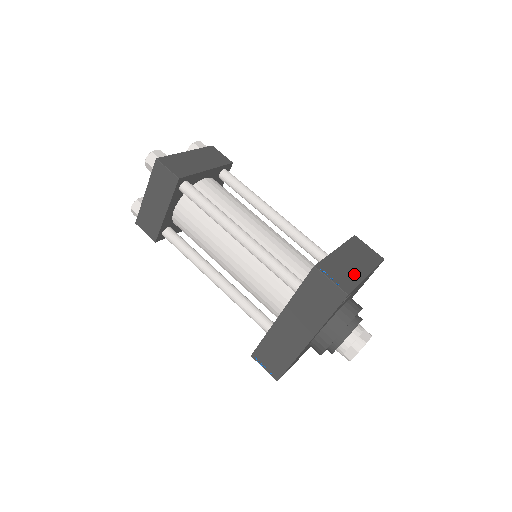
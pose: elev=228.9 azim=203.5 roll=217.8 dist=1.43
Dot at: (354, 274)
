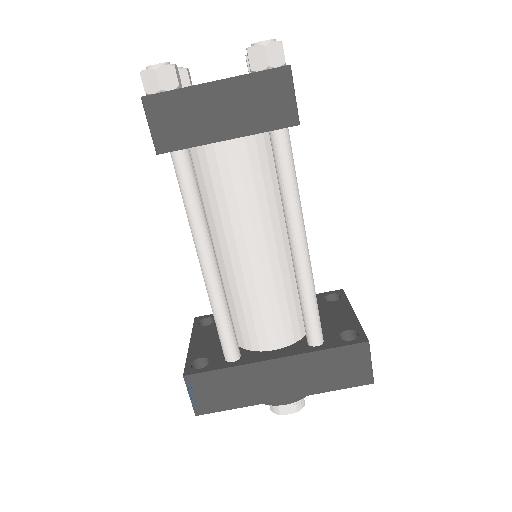
Dot at: occluded
